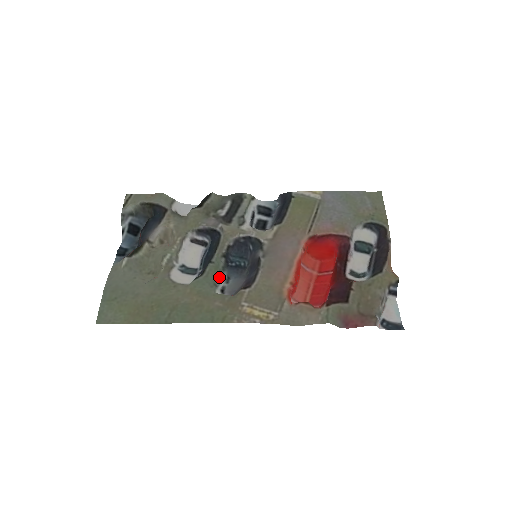
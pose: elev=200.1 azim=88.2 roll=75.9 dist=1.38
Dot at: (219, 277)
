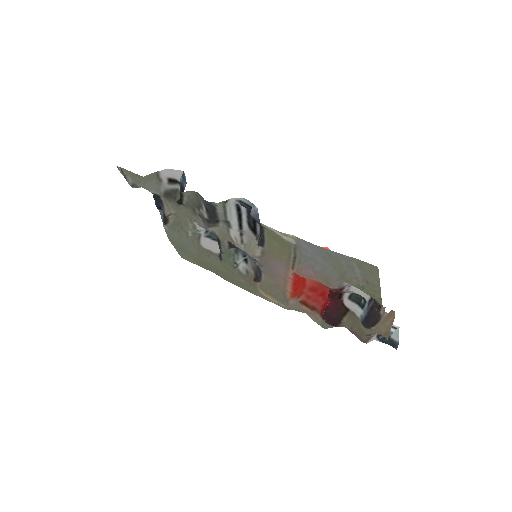
Dot at: (235, 262)
